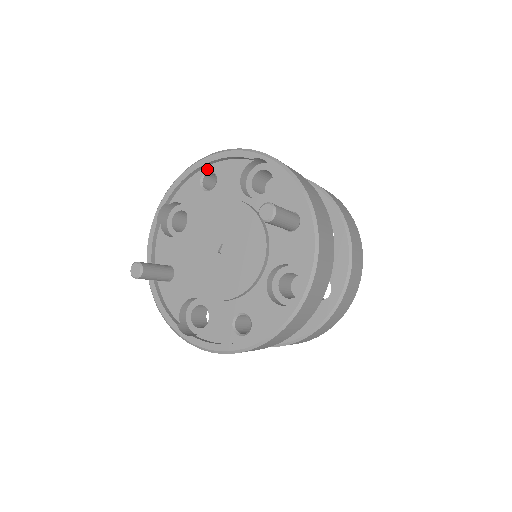
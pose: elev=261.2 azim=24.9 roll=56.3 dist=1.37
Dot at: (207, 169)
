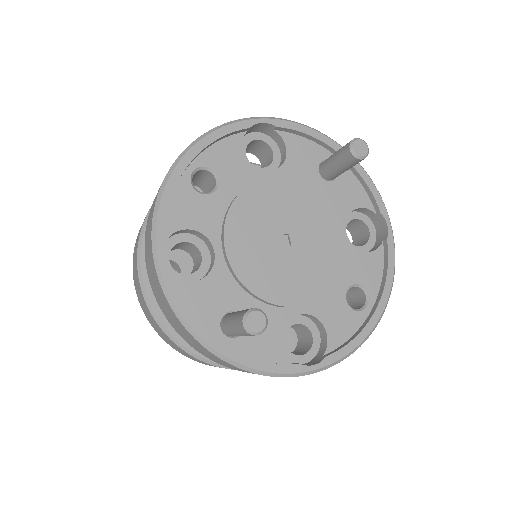
Dot at: (192, 168)
